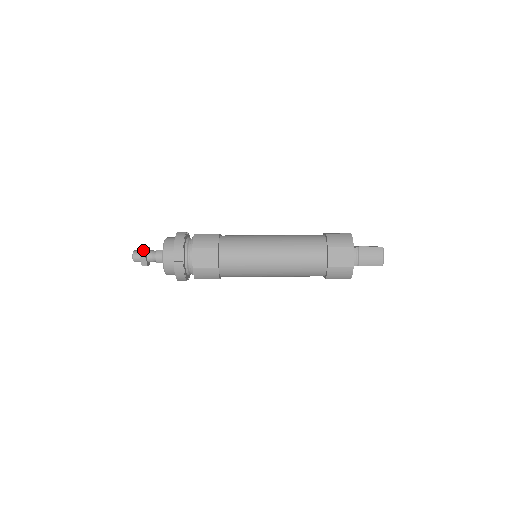
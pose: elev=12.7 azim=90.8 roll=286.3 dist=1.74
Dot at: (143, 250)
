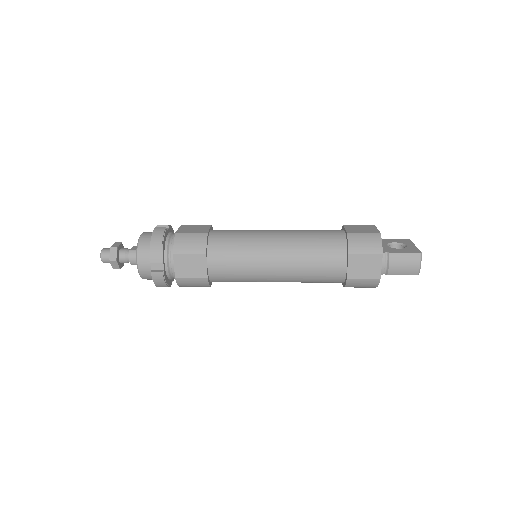
Dot at: (113, 251)
